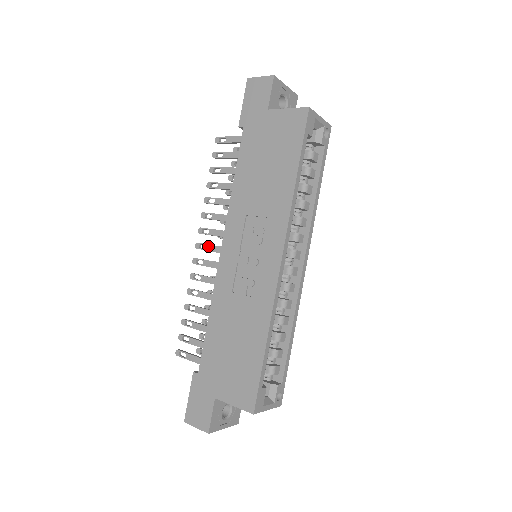
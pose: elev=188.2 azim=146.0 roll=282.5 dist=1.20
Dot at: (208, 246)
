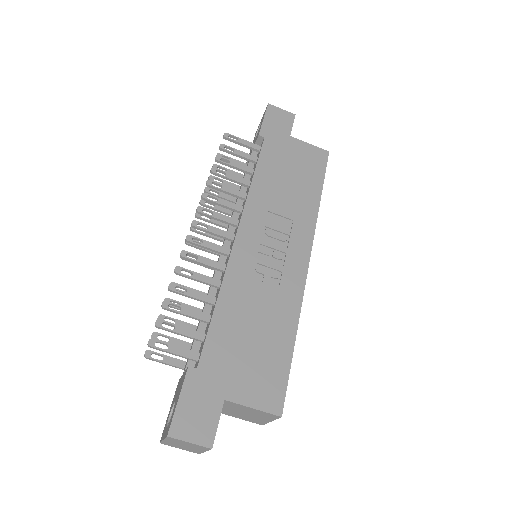
Dot at: (211, 227)
